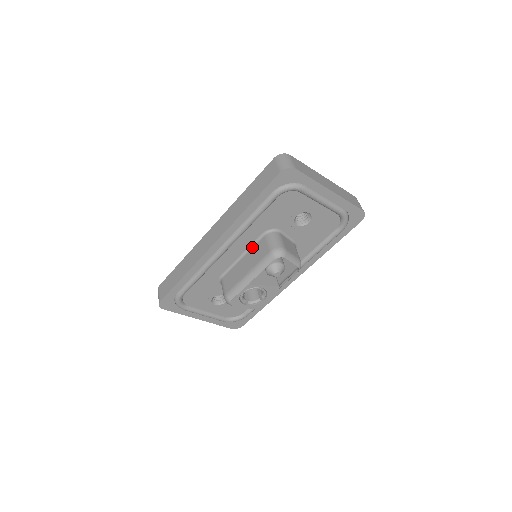
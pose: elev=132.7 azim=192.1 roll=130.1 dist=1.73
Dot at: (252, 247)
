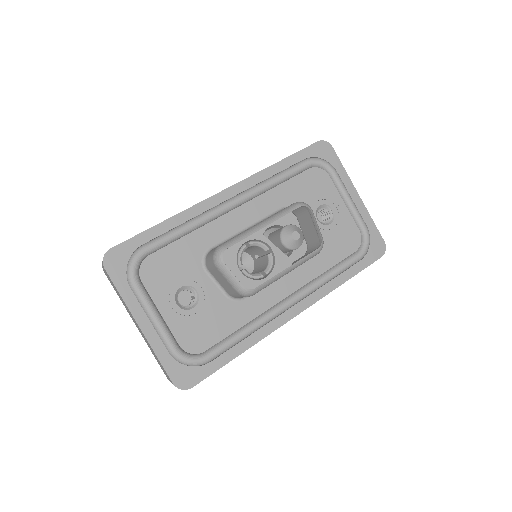
Dot at: (264, 219)
